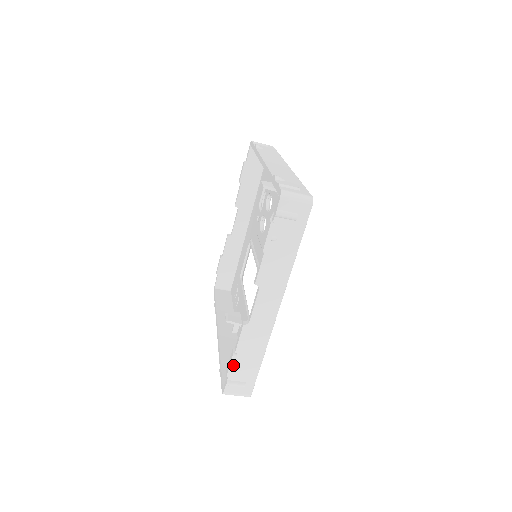
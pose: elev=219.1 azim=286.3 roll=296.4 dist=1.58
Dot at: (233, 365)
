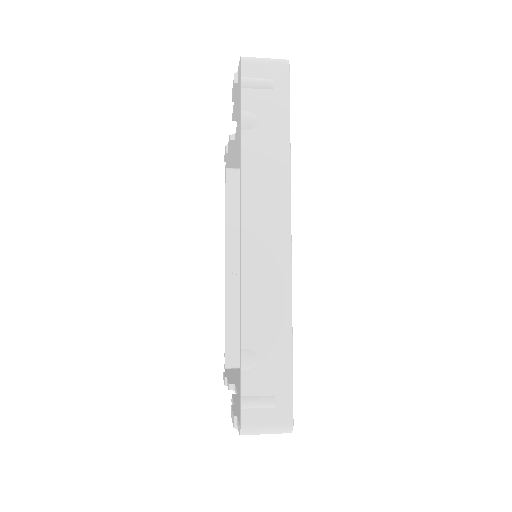
Dot at: occluded
